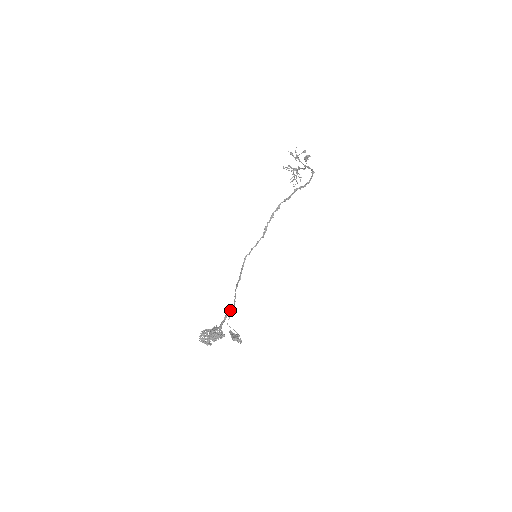
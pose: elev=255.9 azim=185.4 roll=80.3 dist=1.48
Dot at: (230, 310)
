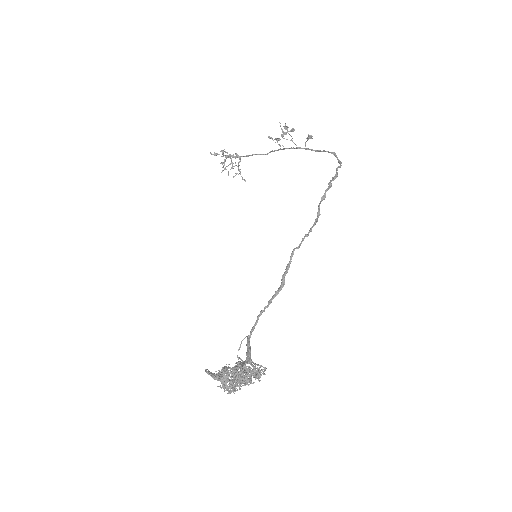
Dot at: (251, 333)
